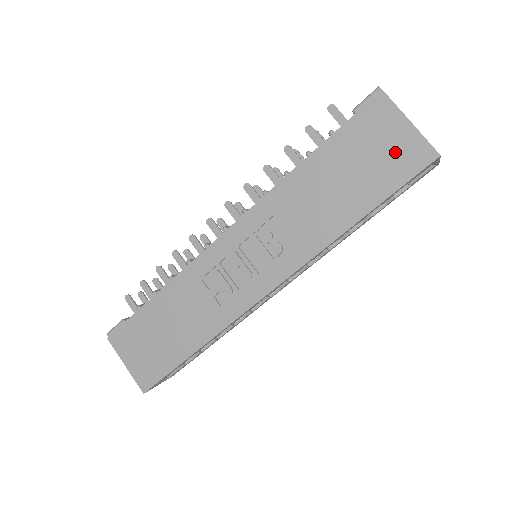
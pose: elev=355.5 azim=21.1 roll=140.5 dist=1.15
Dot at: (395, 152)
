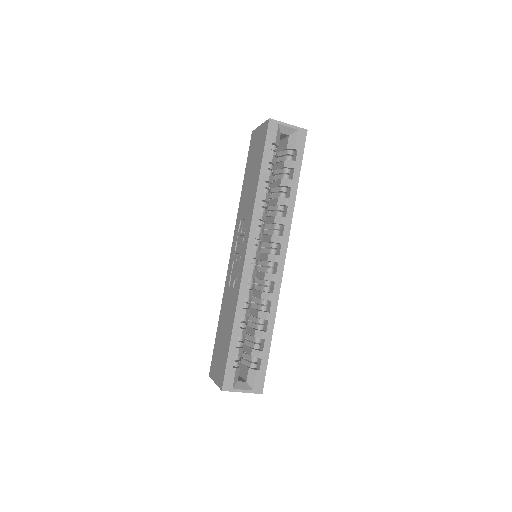
Dot at: (260, 140)
